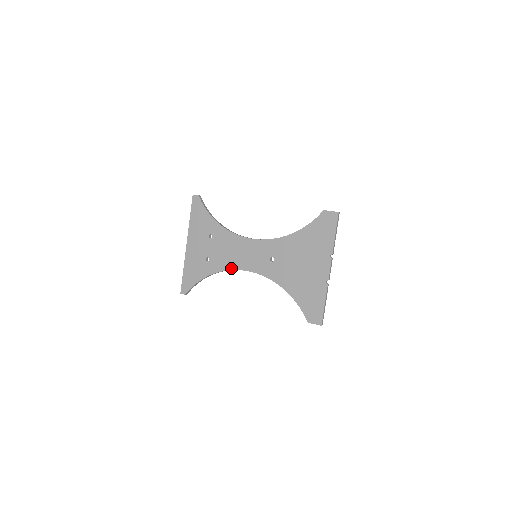
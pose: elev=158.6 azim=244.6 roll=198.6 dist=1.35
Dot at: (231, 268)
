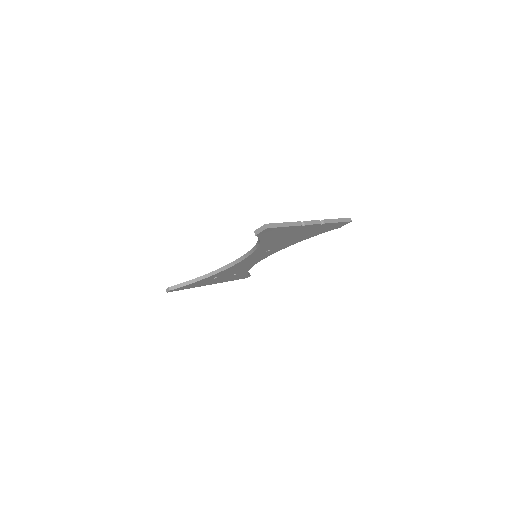
Dot at: (227, 265)
